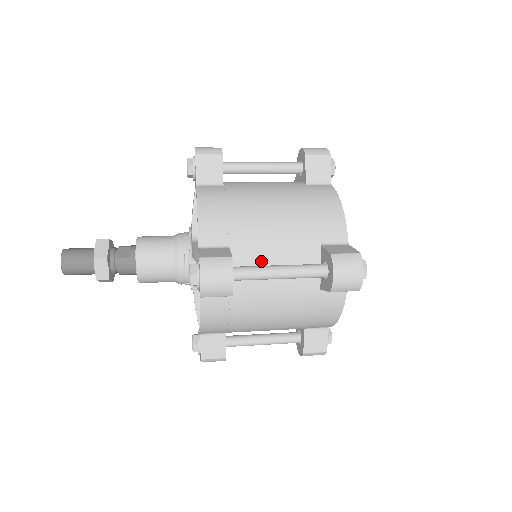
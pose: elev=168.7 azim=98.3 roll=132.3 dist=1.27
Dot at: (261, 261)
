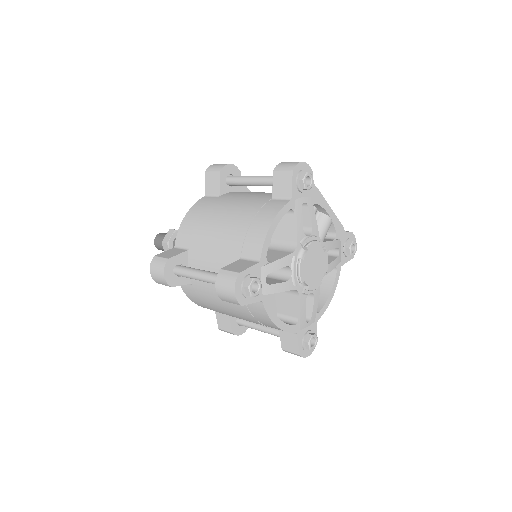
Dot at: (204, 264)
